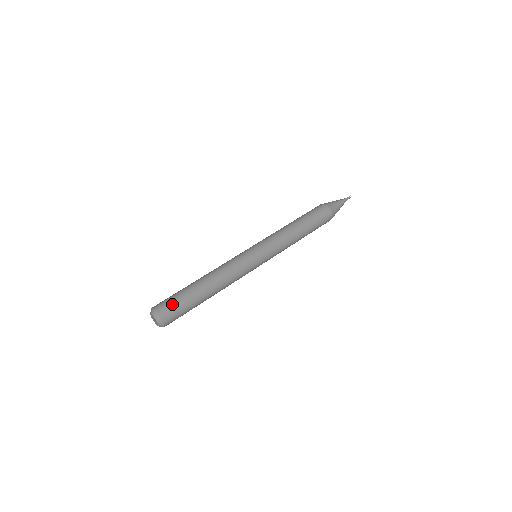
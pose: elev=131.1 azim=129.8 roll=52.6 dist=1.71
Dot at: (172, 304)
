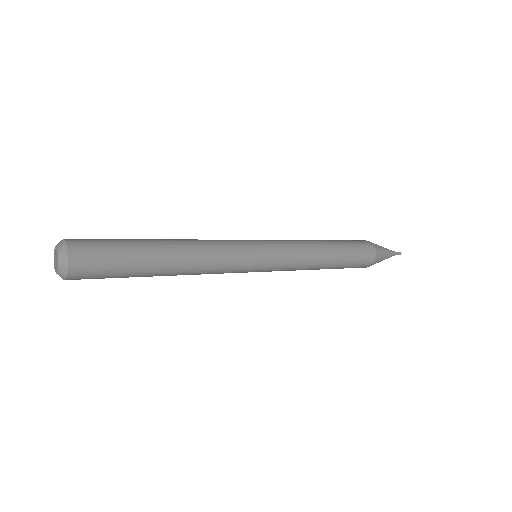
Dot at: (100, 253)
